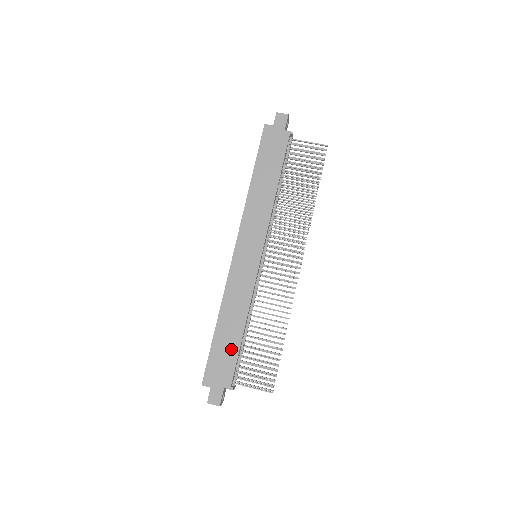
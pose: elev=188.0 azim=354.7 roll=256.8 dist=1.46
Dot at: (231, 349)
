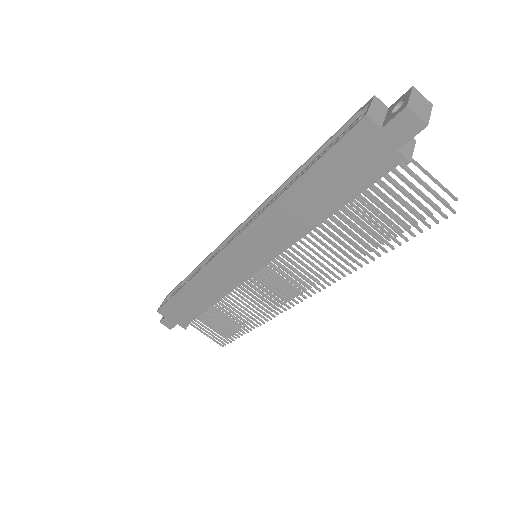
Dot at: (192, 310)
